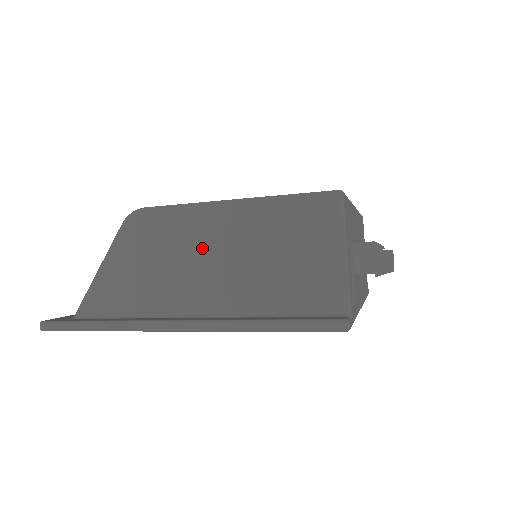
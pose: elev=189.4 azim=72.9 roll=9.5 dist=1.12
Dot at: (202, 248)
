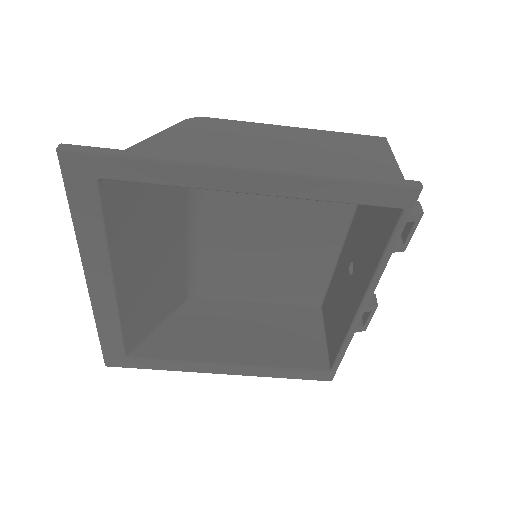
Dot at: (266, 143)
